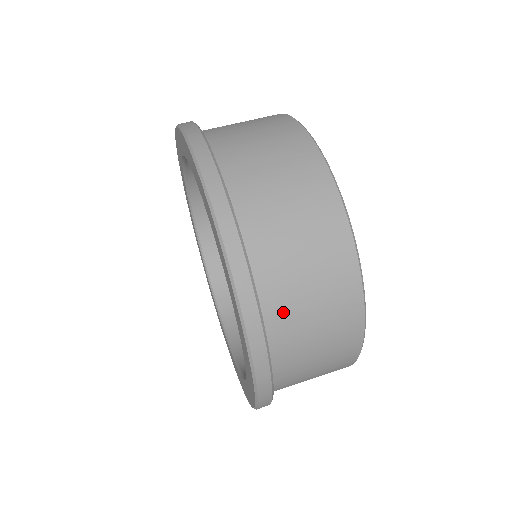
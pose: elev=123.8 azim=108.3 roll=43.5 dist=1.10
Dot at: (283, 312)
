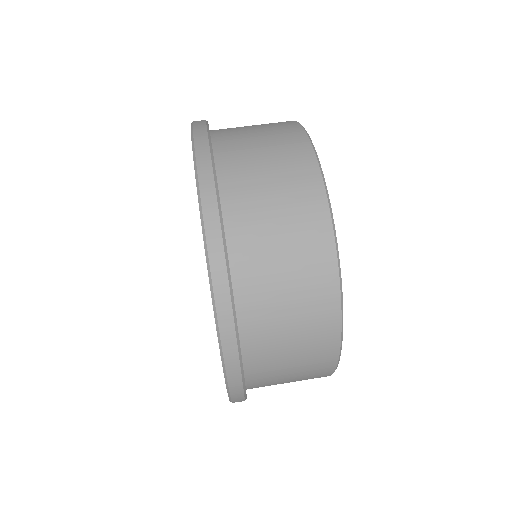
Dot at: (264, 375)
